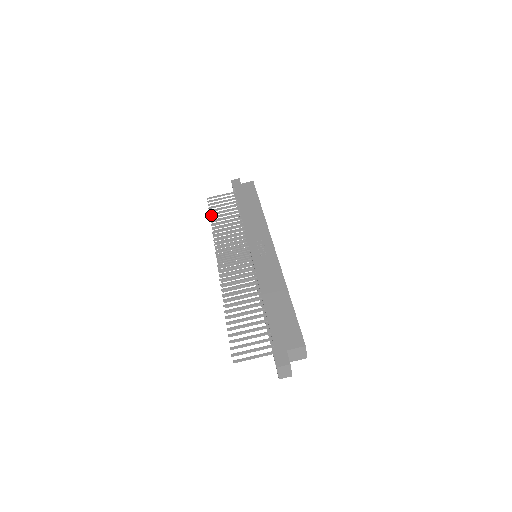
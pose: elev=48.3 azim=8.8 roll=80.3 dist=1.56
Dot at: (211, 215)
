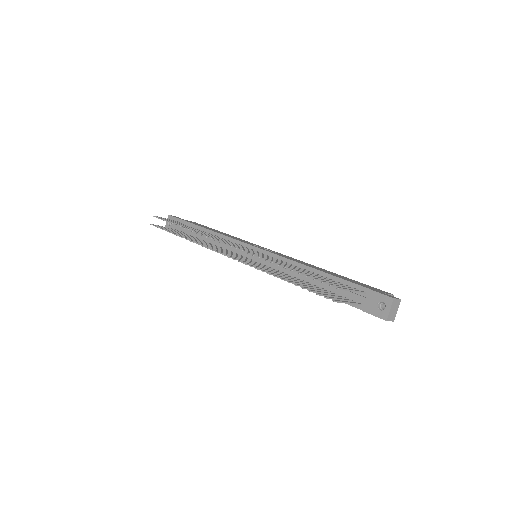
Dot at: occluded
